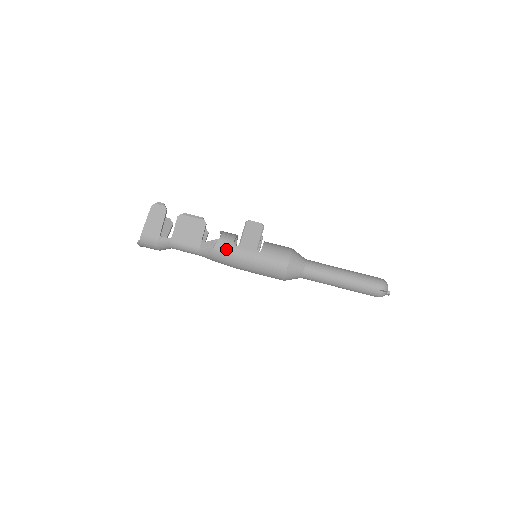
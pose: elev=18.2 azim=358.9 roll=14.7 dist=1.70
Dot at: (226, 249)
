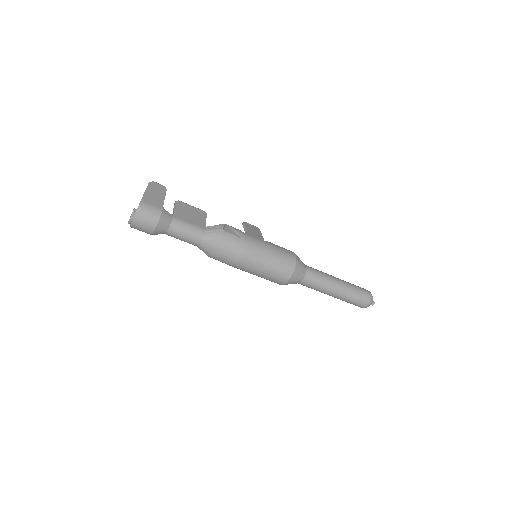
Dot at: (236, 234)
